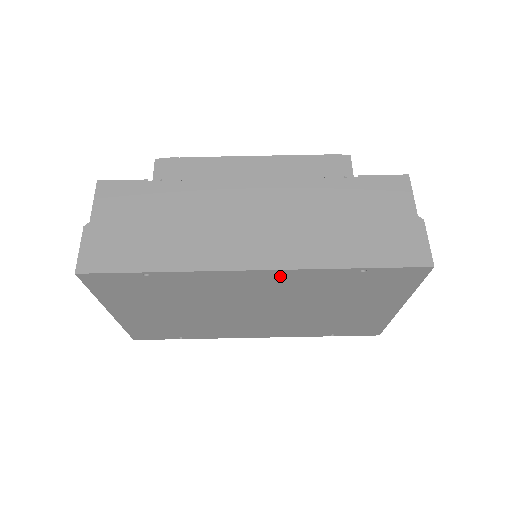
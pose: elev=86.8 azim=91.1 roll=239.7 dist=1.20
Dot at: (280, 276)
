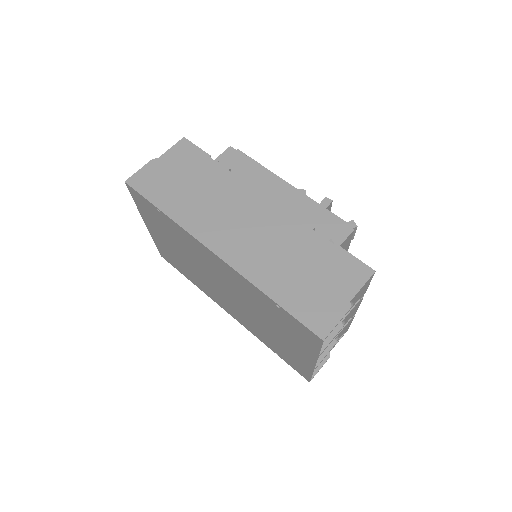
Dot at: (230, 270)
